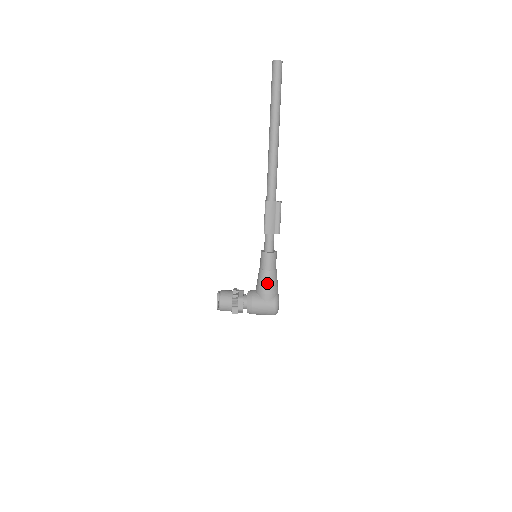
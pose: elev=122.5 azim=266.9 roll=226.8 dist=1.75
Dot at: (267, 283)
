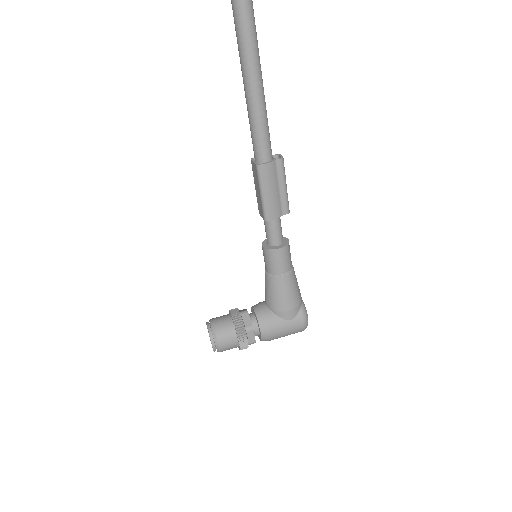
Dot at: (286, 294)
